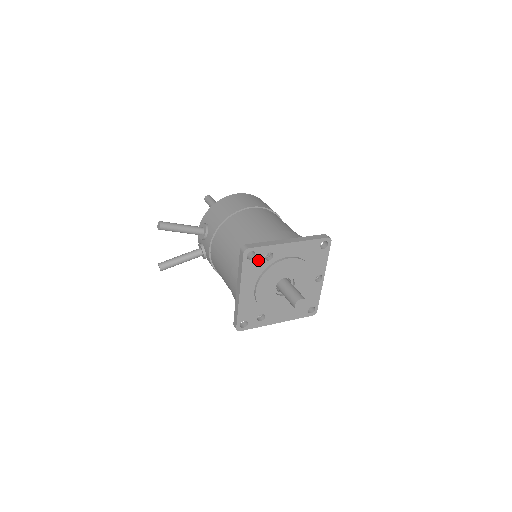
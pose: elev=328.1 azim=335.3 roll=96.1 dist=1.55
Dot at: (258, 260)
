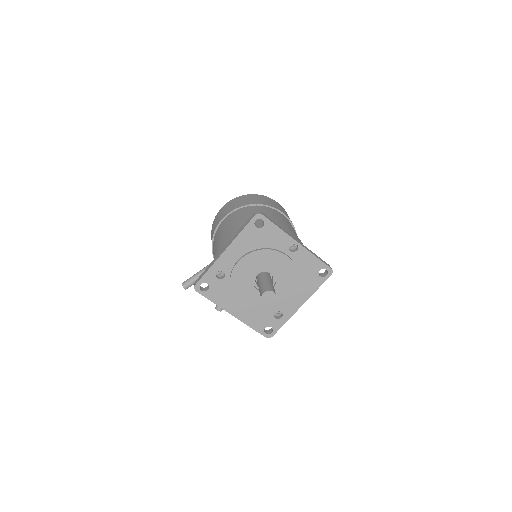
Dot at: (215, 285)
